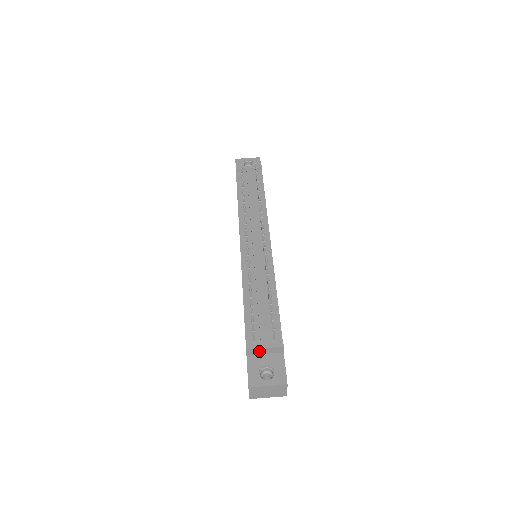
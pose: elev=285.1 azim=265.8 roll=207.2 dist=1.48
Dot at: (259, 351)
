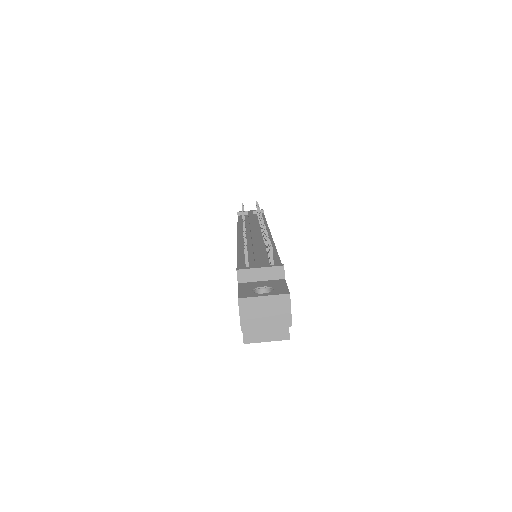
Dot at: (253, 275)
